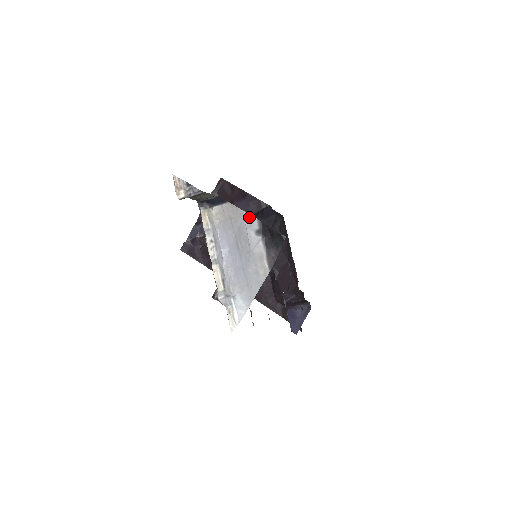
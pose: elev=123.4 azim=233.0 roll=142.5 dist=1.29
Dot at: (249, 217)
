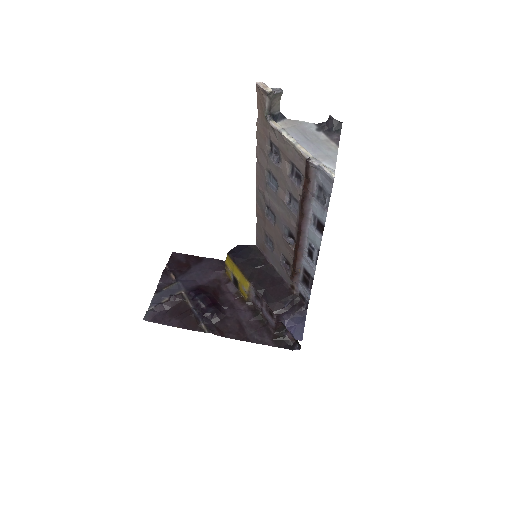
Dot at: (307, 123)
